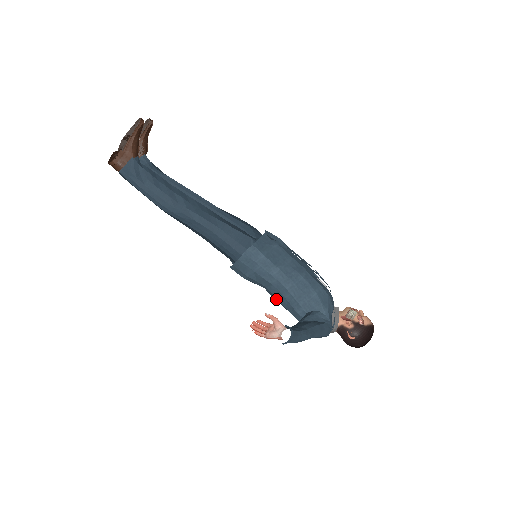
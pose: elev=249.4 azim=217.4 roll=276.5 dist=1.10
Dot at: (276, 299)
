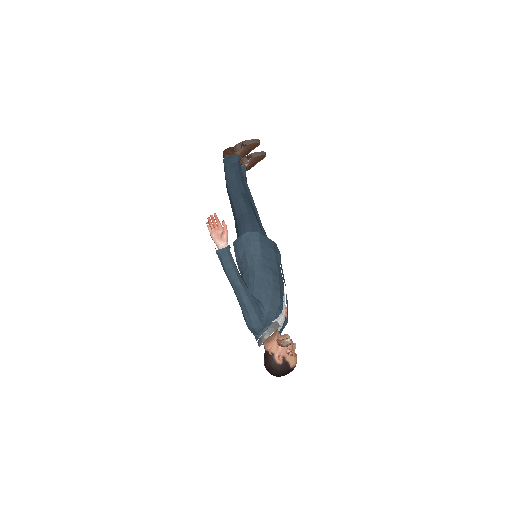
Dot at: occluded
